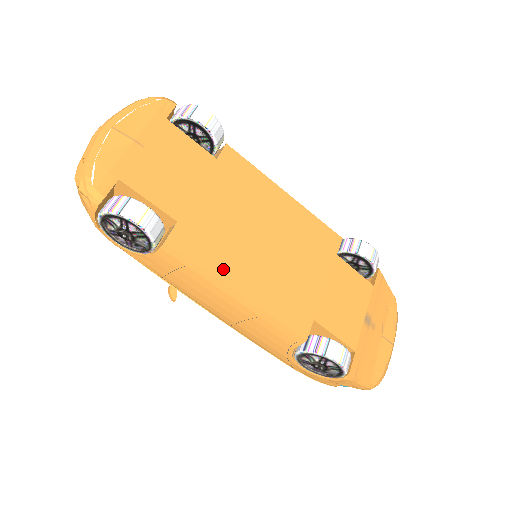
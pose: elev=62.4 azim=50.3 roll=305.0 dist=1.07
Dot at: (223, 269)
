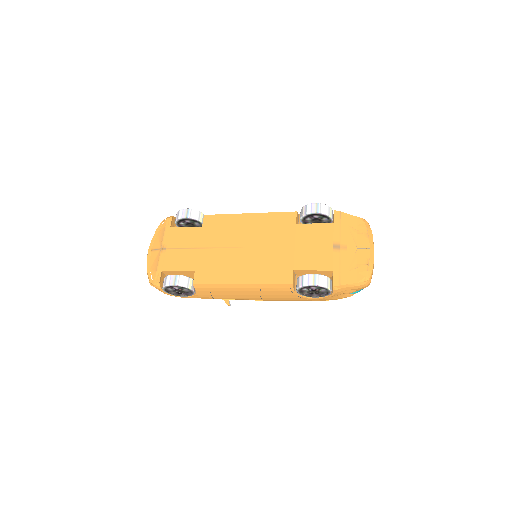
Dot at: (227, 278)
